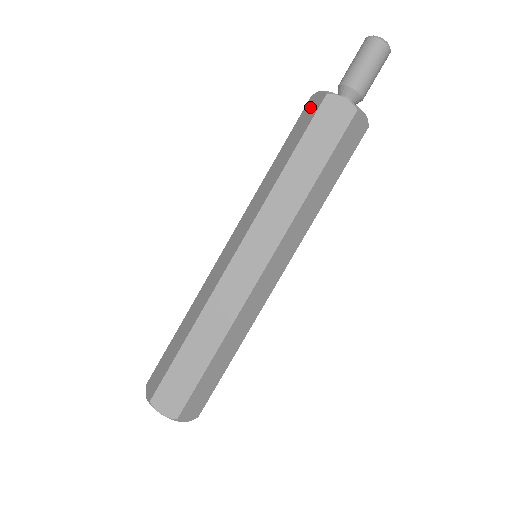
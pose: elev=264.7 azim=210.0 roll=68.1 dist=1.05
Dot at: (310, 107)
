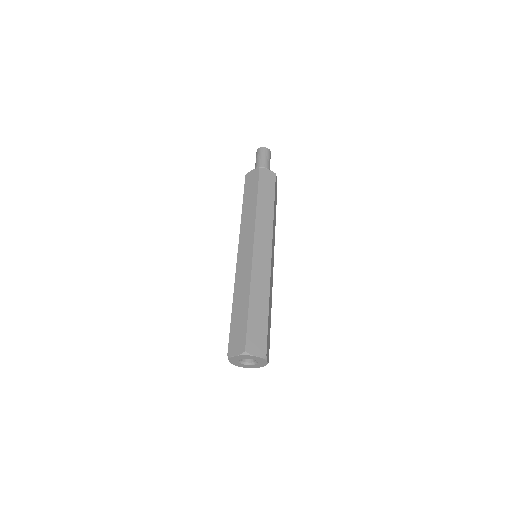
Dot at: occluded
